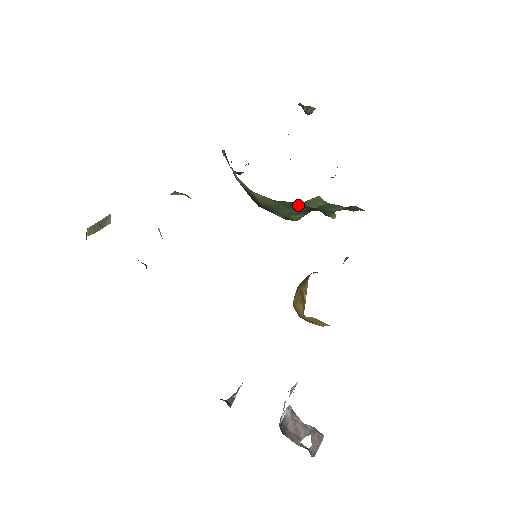
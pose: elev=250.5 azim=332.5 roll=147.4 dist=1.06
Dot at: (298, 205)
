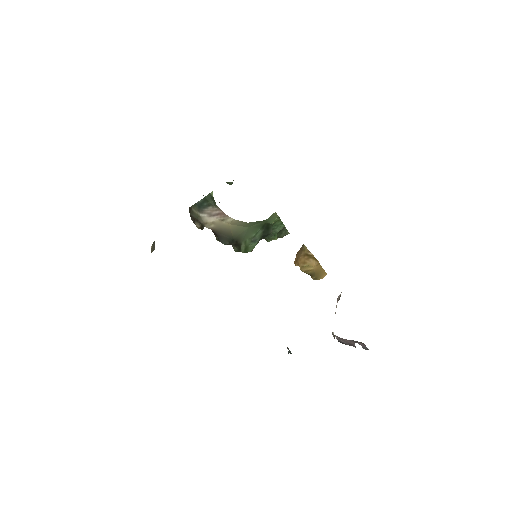
Dot at: (263, 224)
